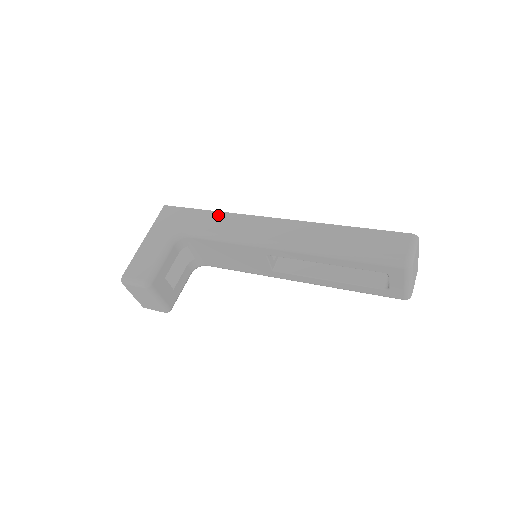
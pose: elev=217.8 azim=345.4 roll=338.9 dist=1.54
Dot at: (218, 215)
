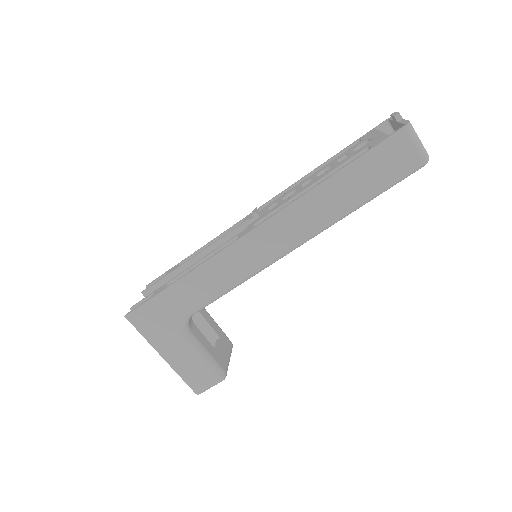
Dot at: (193, 278)
